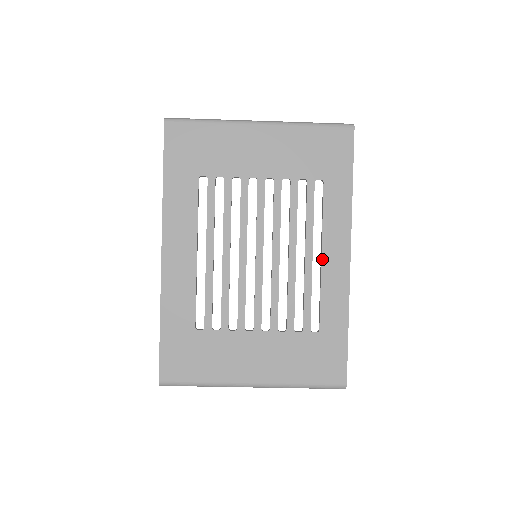
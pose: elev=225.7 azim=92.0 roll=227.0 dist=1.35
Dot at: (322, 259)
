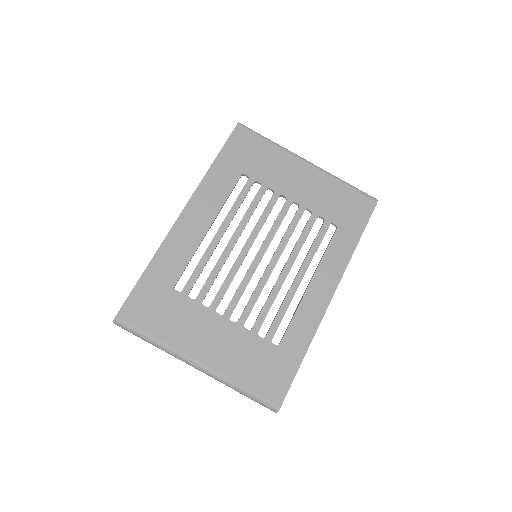
Dot at: (309, 286)
